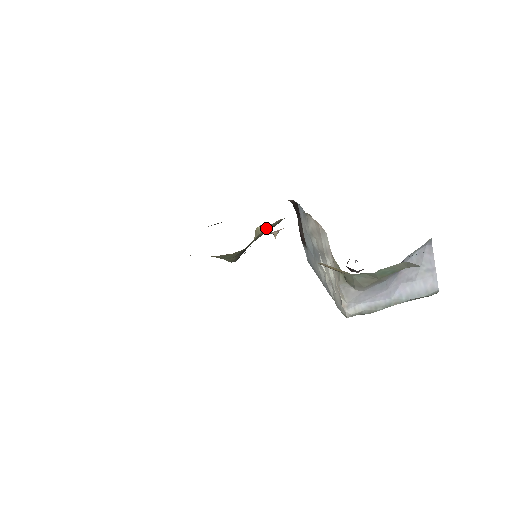
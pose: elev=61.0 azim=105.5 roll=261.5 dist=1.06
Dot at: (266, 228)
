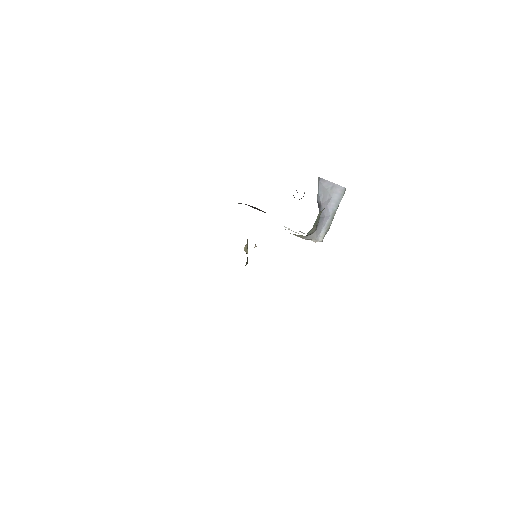
Dot at: (247, 243)
